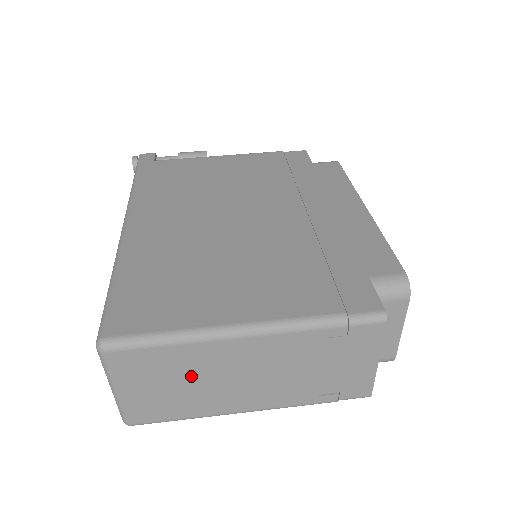
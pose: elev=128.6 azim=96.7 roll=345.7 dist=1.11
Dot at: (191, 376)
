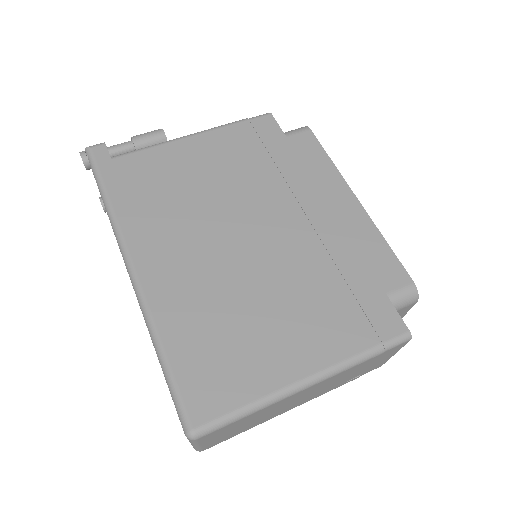
Dot at: (259, 417)
